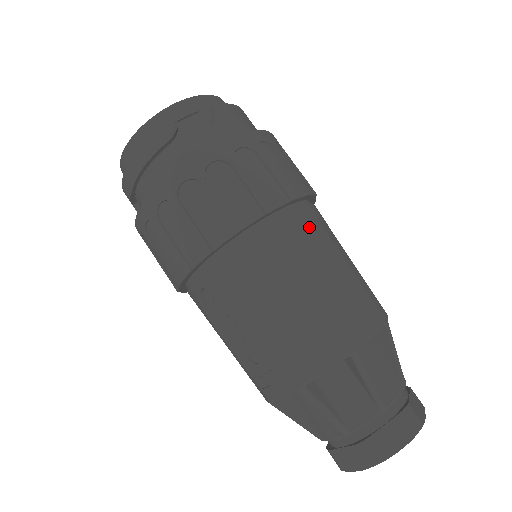
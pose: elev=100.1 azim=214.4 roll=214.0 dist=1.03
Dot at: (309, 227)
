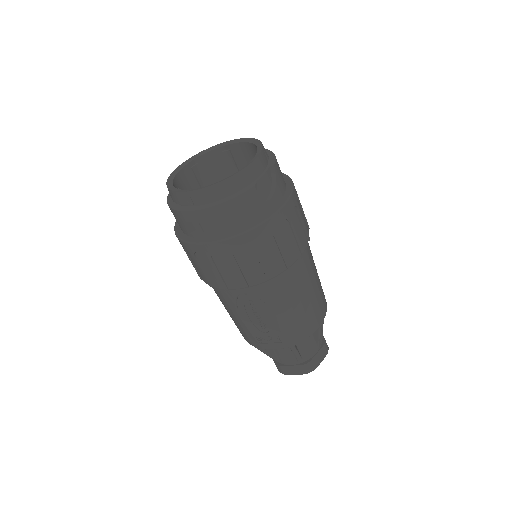
Dot at: (310, 253)
